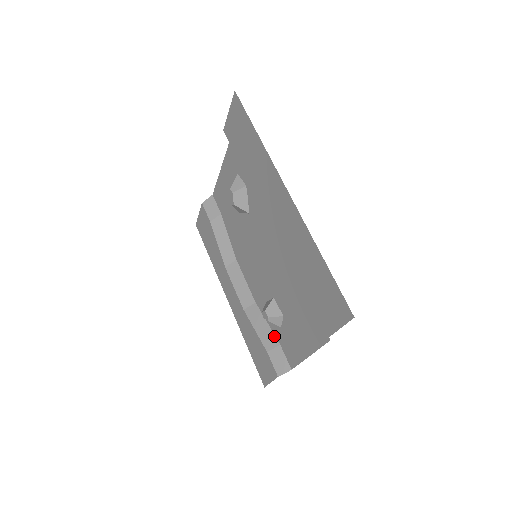
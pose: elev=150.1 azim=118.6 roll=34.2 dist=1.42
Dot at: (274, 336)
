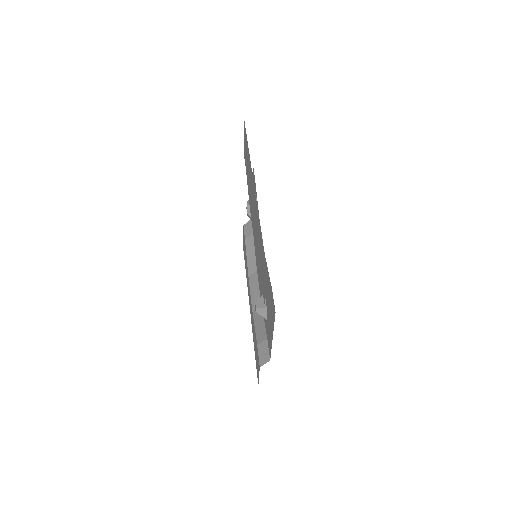
Dot at: (265, 331)
